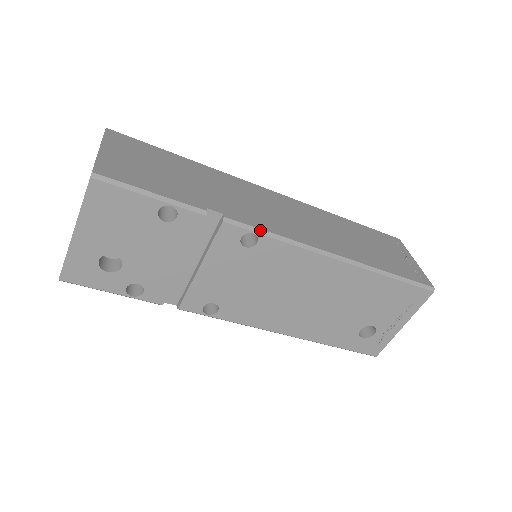
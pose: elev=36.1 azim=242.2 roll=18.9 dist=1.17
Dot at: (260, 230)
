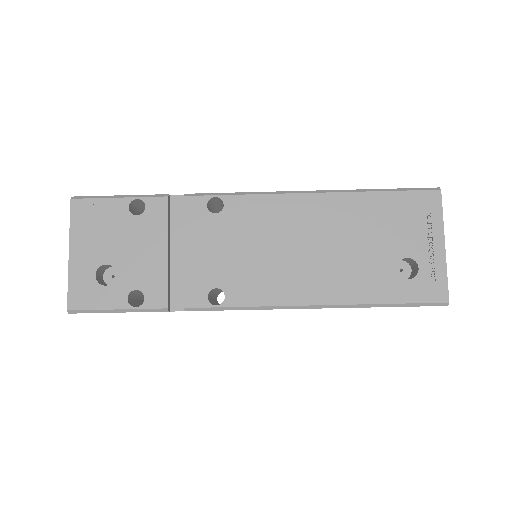
Dot at: (221, 193)
